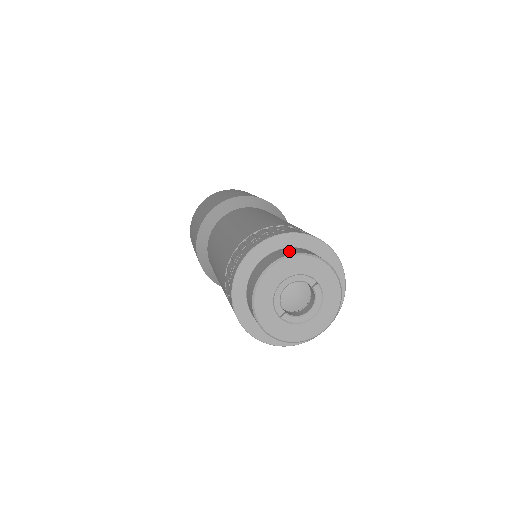
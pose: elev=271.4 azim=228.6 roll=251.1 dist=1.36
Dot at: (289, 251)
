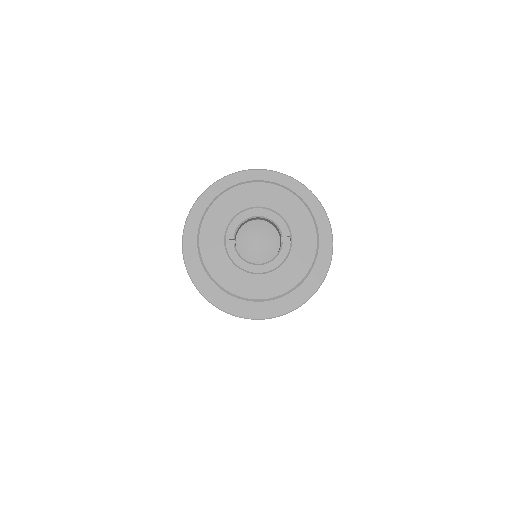
Dot at: occluded
